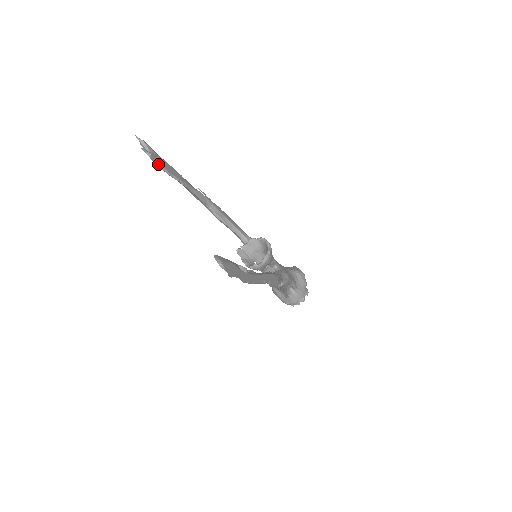
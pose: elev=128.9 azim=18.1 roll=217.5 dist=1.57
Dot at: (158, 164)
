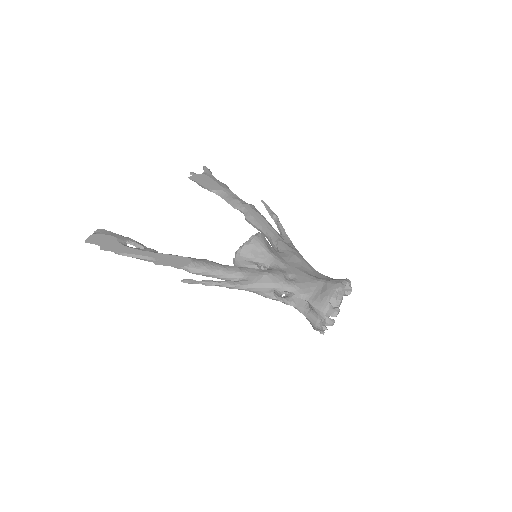
Dot at: (194, 181)
